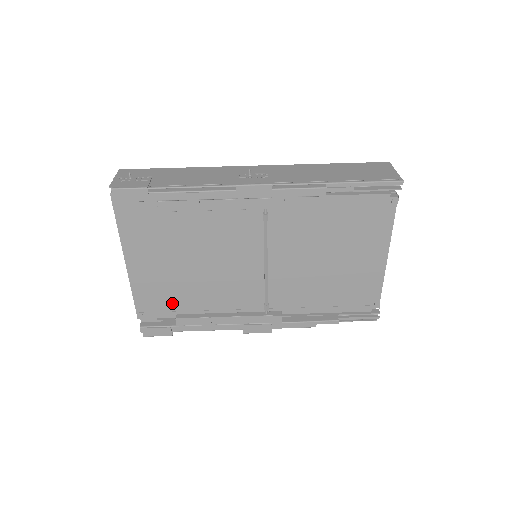
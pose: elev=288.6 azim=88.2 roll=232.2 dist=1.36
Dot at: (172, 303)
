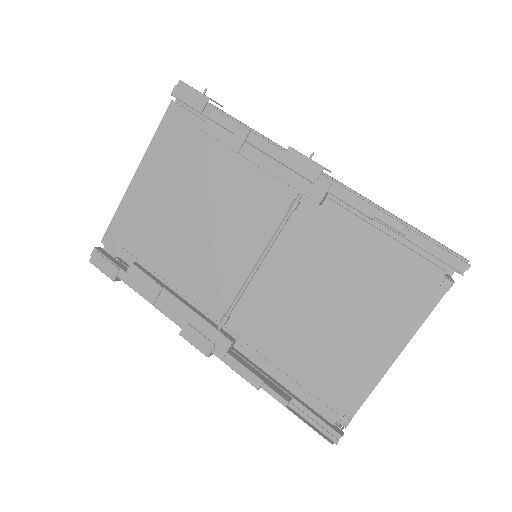
Dot at: (142, 247)
